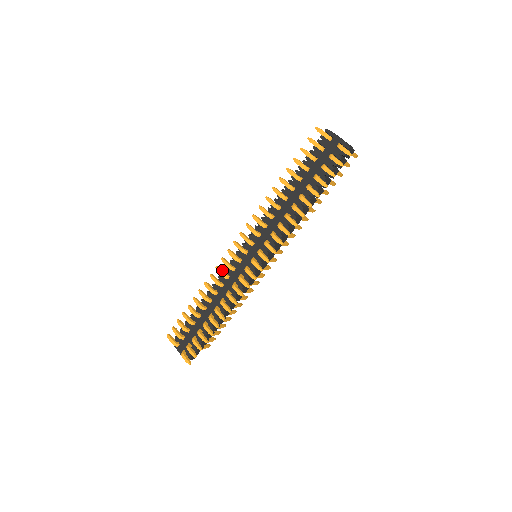
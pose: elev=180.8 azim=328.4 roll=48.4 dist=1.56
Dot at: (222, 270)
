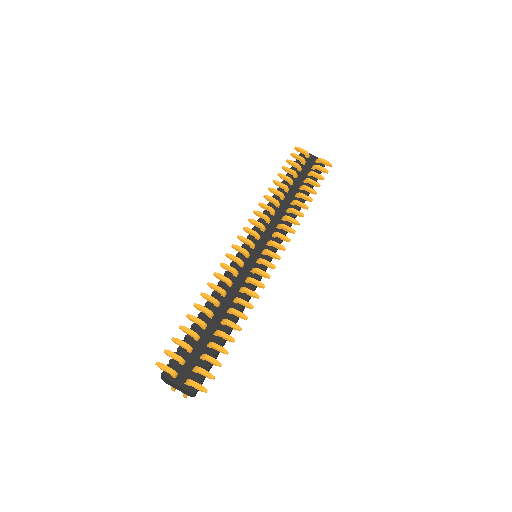
Dot at: (229, 267)
